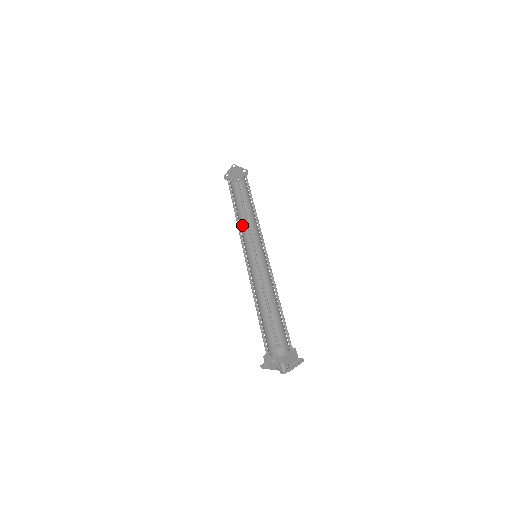
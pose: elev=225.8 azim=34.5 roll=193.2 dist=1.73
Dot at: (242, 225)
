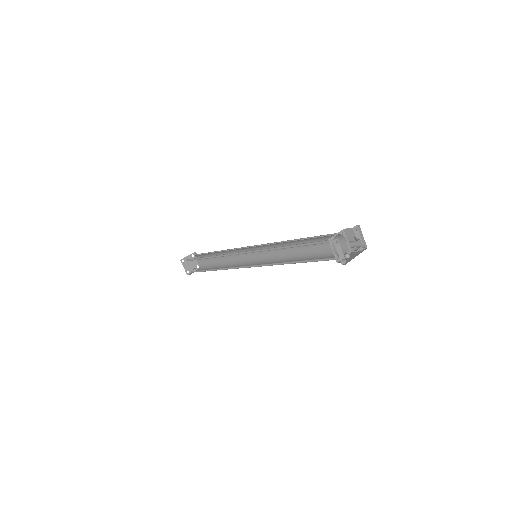
Dot at: occluded
